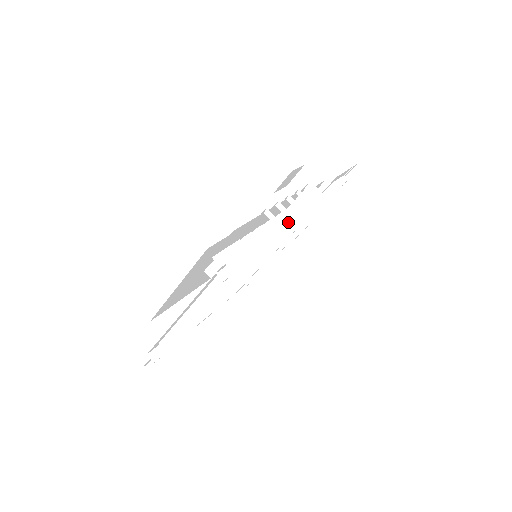
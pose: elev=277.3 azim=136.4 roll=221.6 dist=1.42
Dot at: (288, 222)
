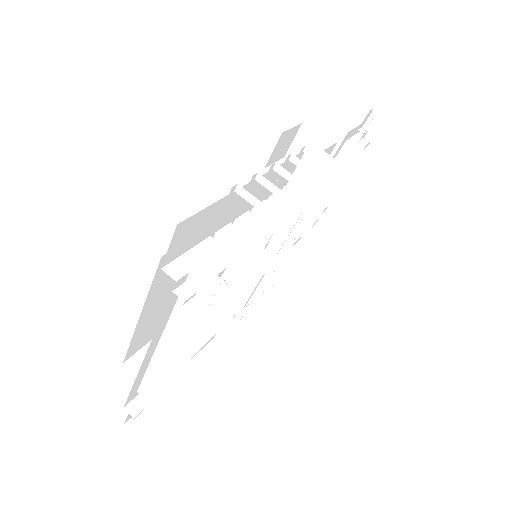
Dot at: (287, 203)
